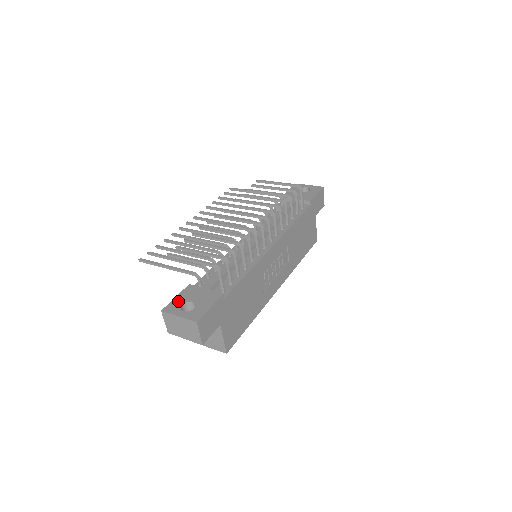
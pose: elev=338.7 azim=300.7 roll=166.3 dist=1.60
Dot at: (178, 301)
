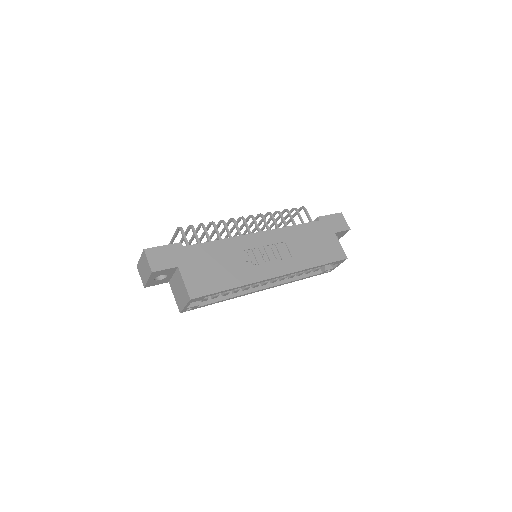
Dot at: occluded
